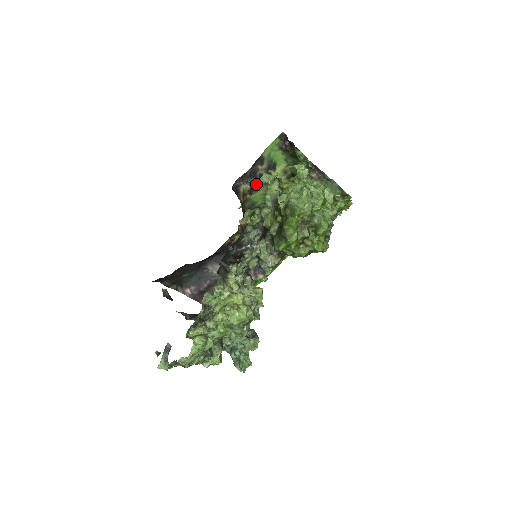
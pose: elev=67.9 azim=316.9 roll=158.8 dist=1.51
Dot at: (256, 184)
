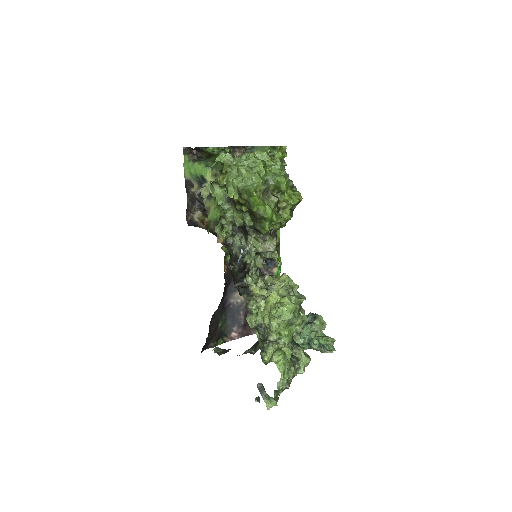
Dot at: (203, 205)
